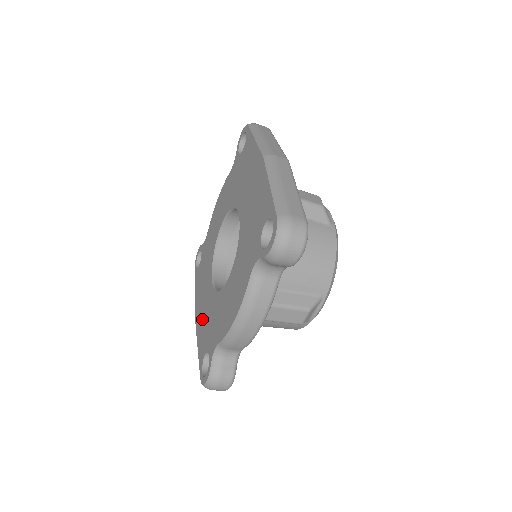
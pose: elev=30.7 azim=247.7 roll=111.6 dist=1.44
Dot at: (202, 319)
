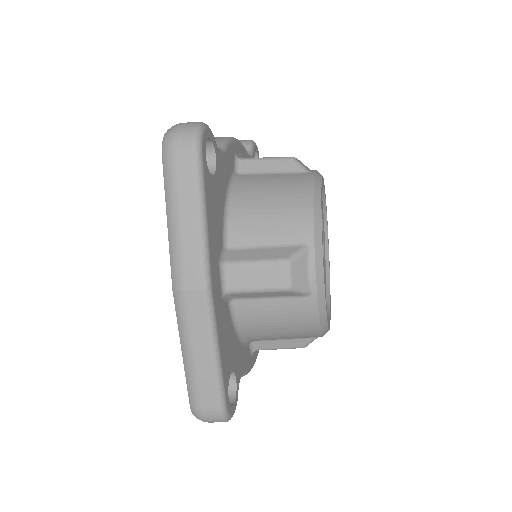
Dot at: occluded
